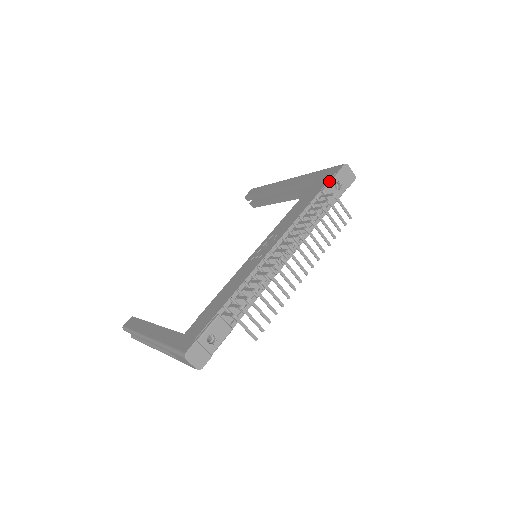
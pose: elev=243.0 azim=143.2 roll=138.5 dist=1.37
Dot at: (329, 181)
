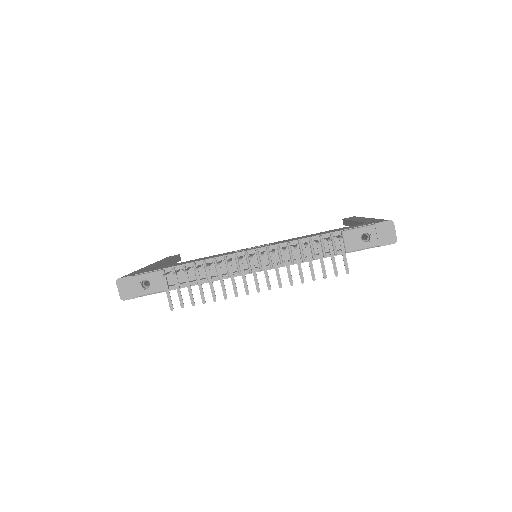
Dot at: (358, 227)
